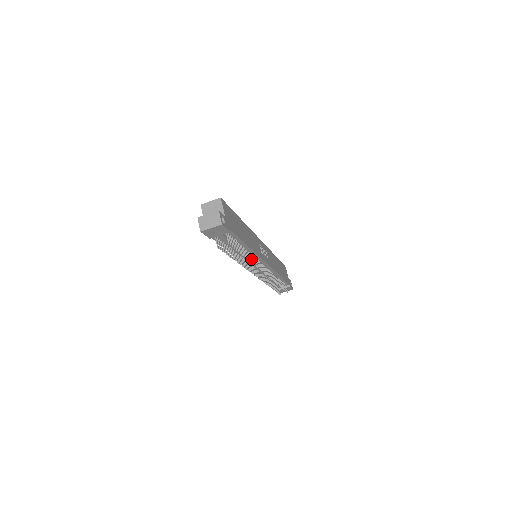
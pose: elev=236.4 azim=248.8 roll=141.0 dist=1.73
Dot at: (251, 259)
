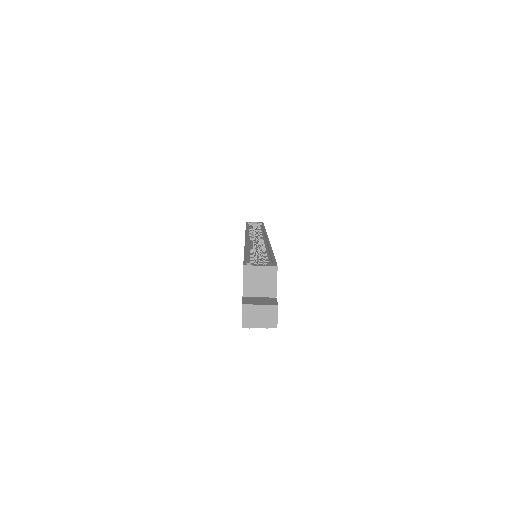
Dot at: occluded
